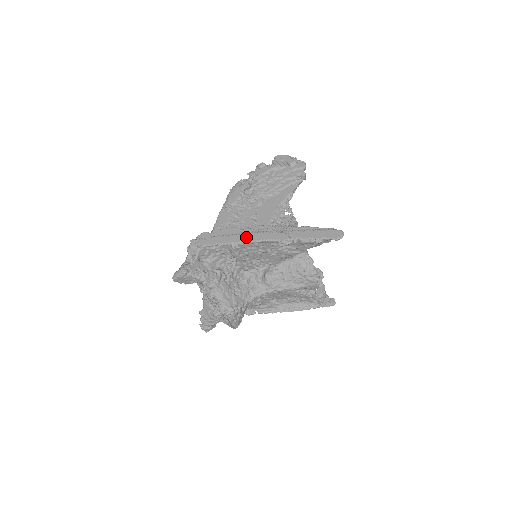
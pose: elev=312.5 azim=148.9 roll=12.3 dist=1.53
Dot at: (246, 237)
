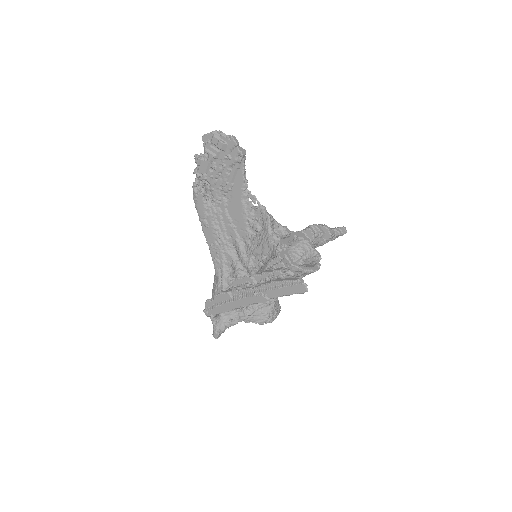
Dot at: (237, 304)
